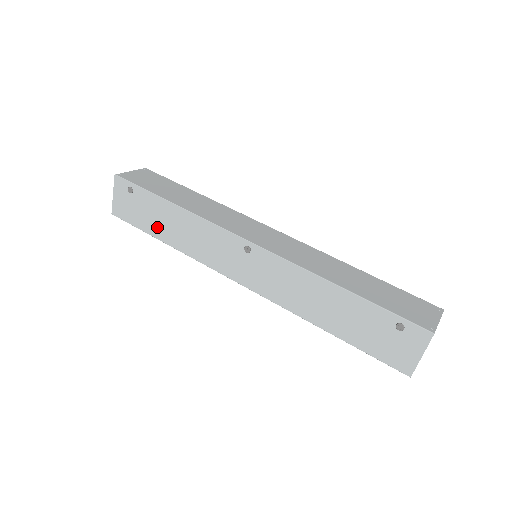
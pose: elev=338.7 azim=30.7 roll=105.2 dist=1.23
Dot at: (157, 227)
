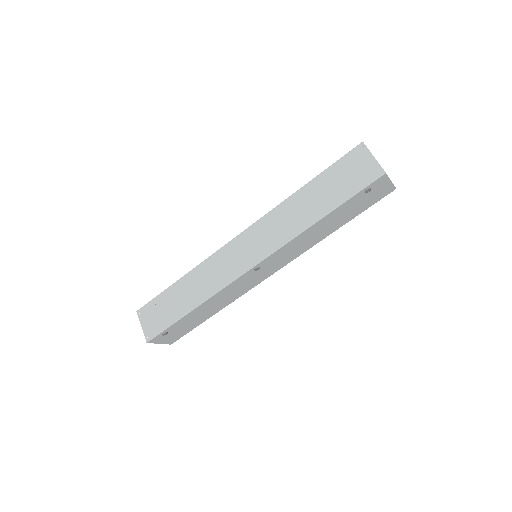
Dot at: (201, 319)
